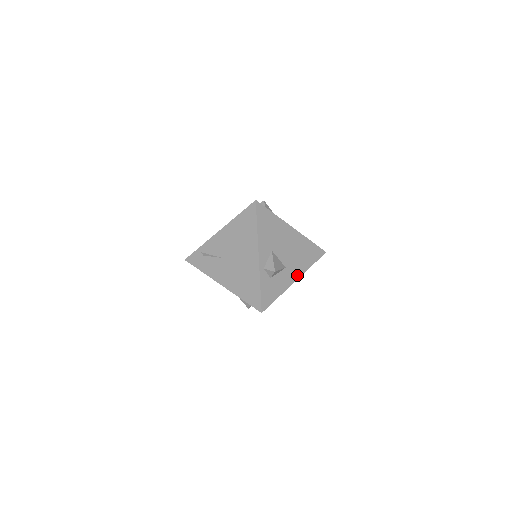
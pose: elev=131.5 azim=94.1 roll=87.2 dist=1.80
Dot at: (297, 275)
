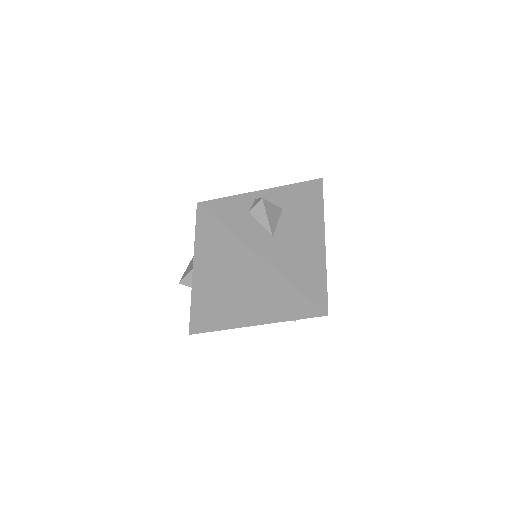
Dot at: (272, 261)
